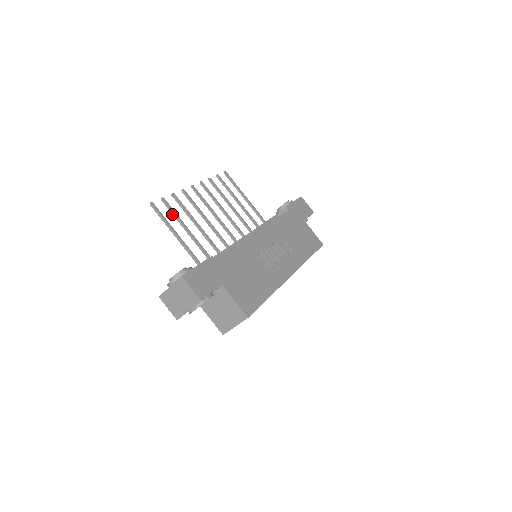
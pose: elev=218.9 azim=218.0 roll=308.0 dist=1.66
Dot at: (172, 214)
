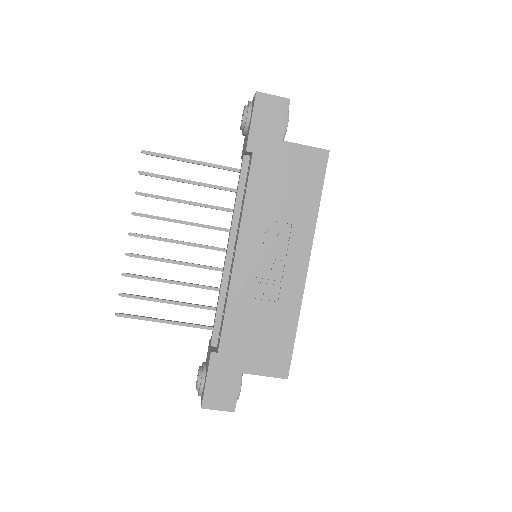
Dot at: (142, 299)
